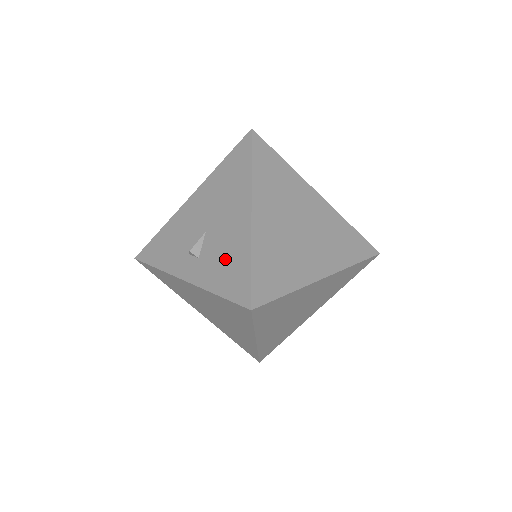
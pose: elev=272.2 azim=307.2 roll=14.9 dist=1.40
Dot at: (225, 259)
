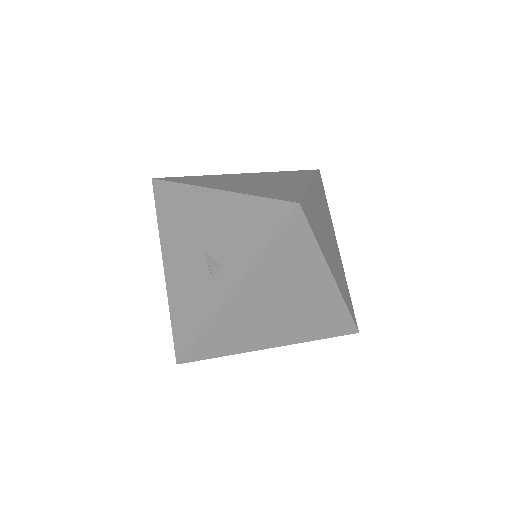
Dot at: (239, 229)
